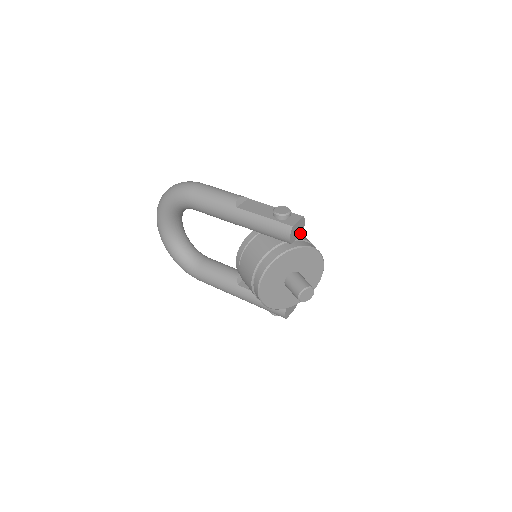
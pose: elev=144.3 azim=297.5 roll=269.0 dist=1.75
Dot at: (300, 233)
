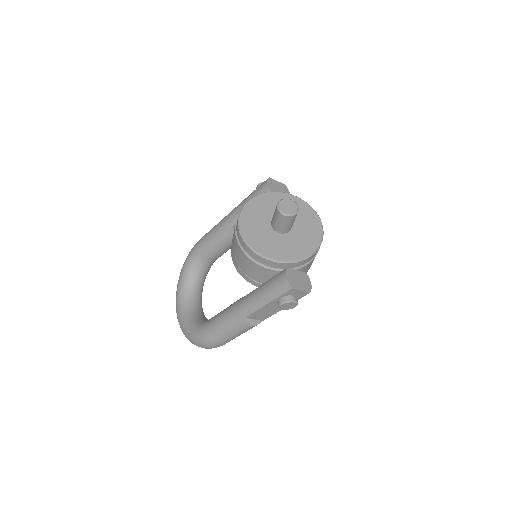
Dot at: occluded
